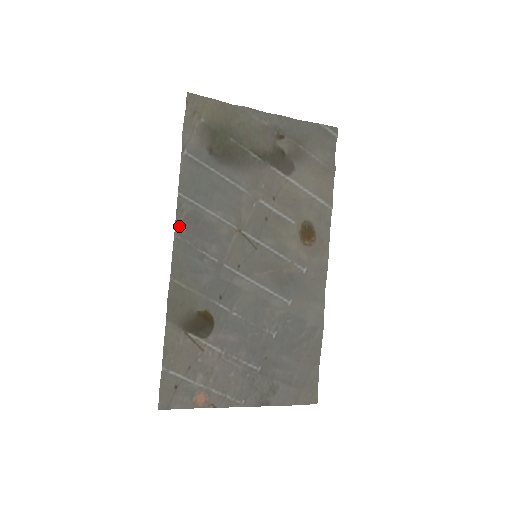
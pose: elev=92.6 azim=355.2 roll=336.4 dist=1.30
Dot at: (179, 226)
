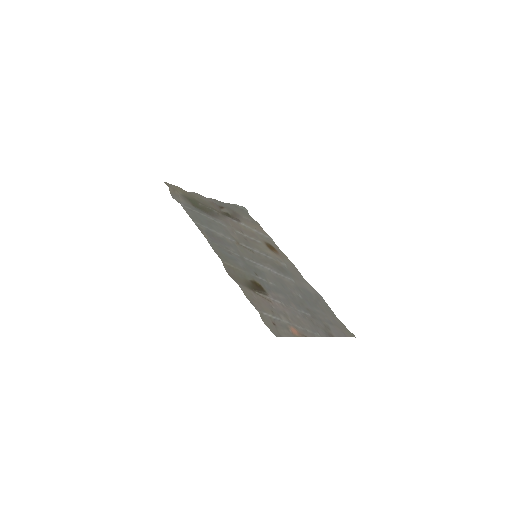
Dot at: (206, 236)
